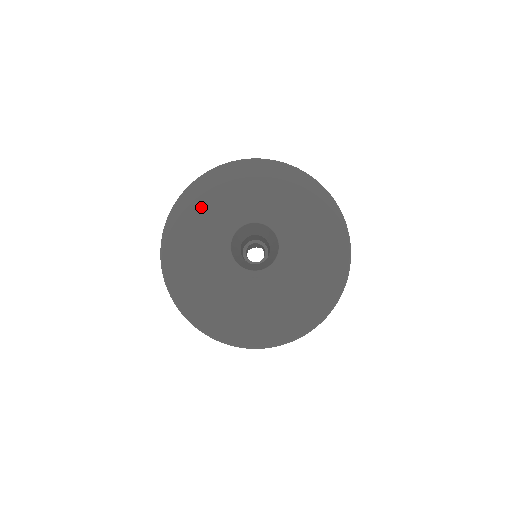
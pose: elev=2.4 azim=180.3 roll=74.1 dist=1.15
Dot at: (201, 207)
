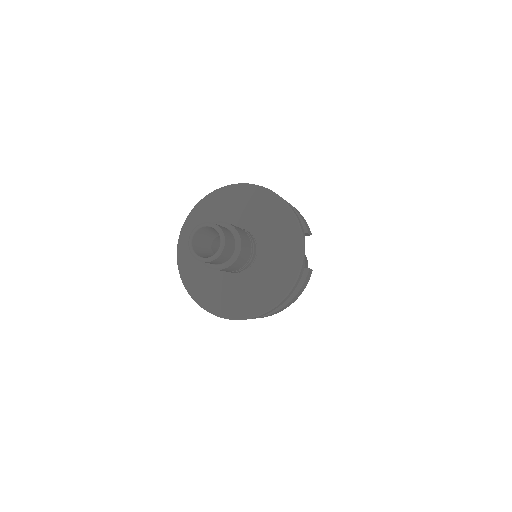
Dot at: occluded
